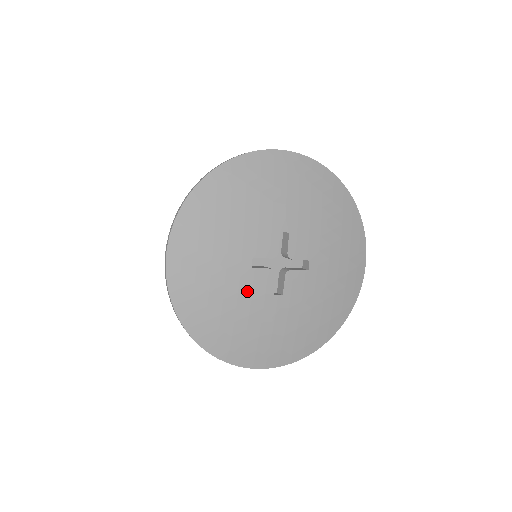
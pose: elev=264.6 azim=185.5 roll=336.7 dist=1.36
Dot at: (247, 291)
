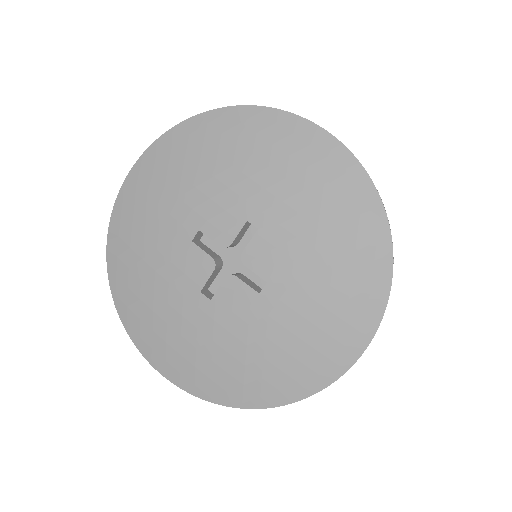
Dot at: (234, 322)
